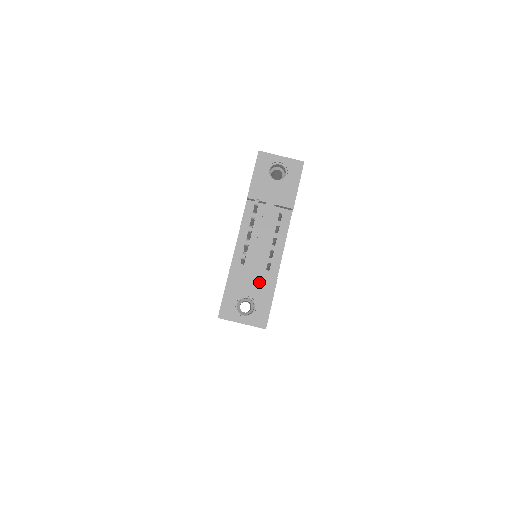
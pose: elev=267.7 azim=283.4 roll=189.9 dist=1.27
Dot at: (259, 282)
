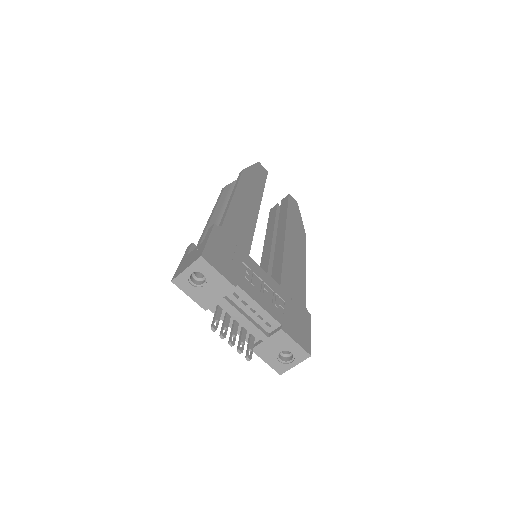
Dot at: (275, 341)
